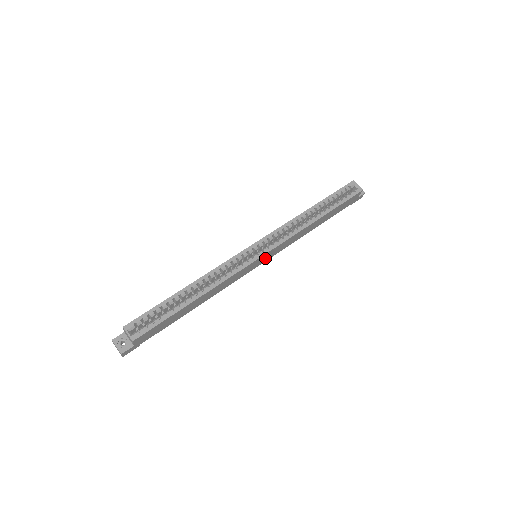
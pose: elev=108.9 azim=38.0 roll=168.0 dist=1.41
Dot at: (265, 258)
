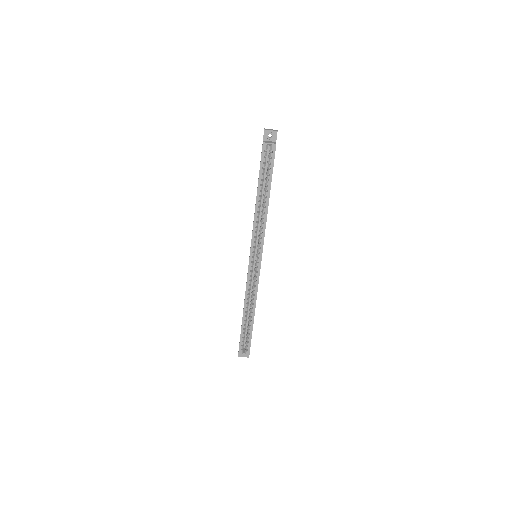
Dot at: occluded
